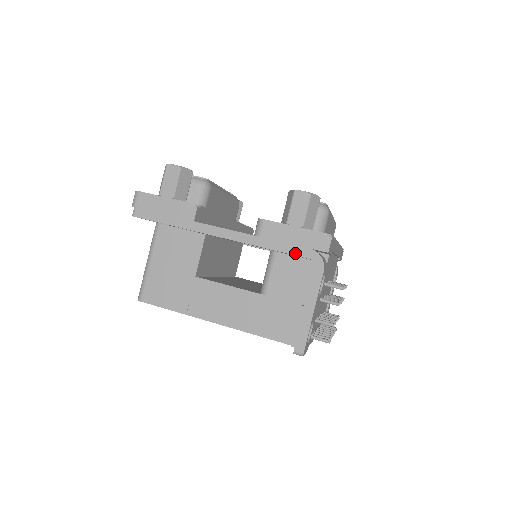
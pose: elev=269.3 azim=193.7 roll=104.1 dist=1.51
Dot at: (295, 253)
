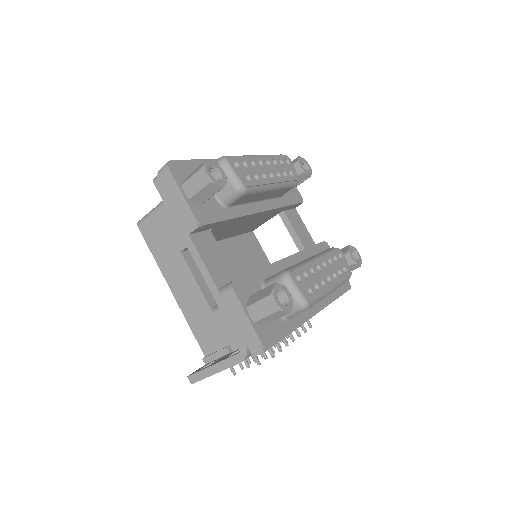
Dot at: (234, 332)
